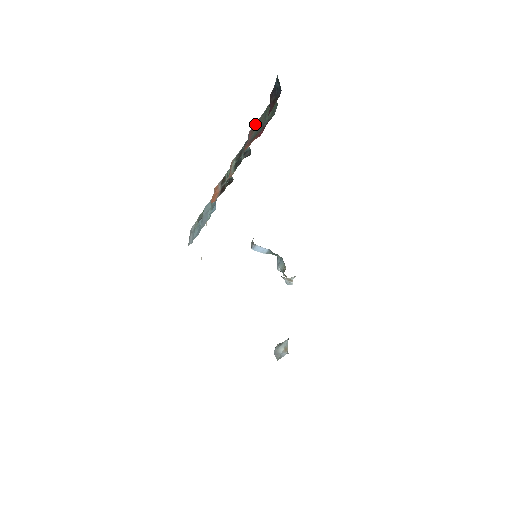
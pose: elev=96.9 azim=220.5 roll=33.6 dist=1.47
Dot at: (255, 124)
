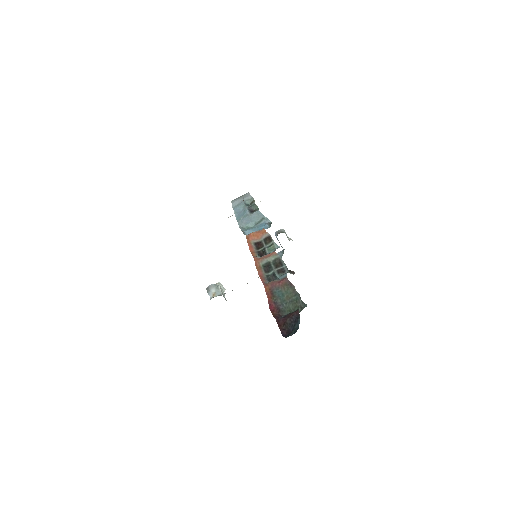
Dot at: (292, 284)
